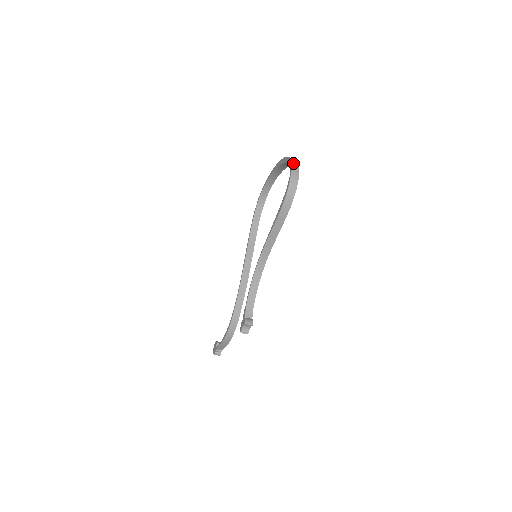
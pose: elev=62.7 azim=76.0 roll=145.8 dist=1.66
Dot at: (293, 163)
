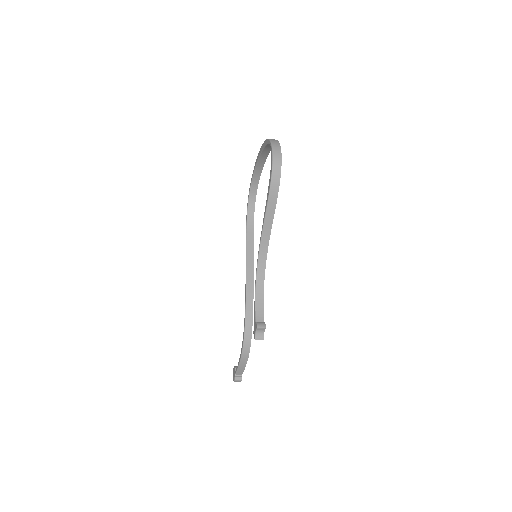
Dot at: (272, 141)
